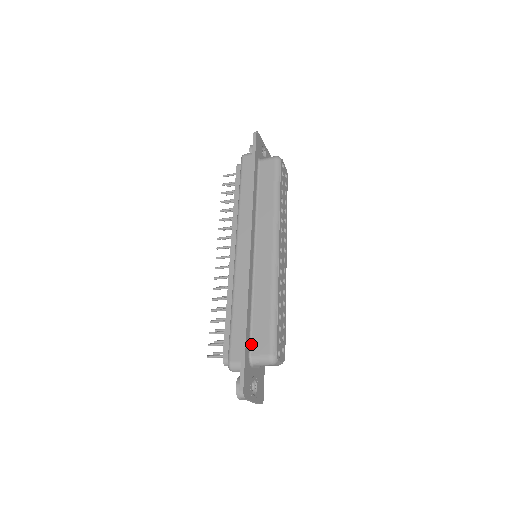
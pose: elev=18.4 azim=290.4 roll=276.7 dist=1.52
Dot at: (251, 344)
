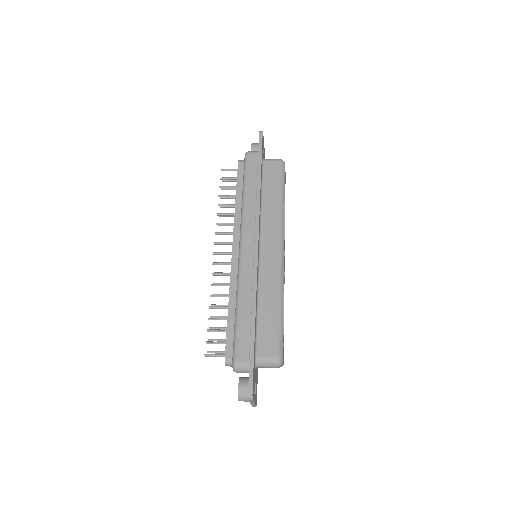
Dot at: (257, 345)
